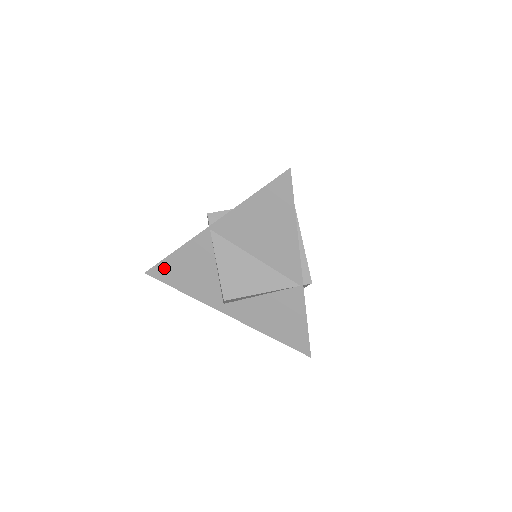
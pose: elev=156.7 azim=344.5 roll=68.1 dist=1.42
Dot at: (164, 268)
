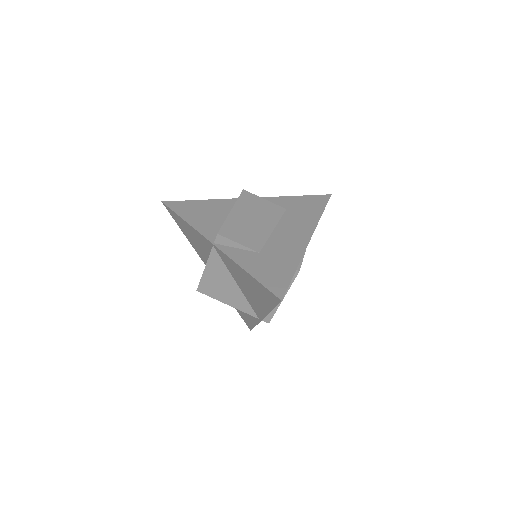
Dot at: (176, 216)
